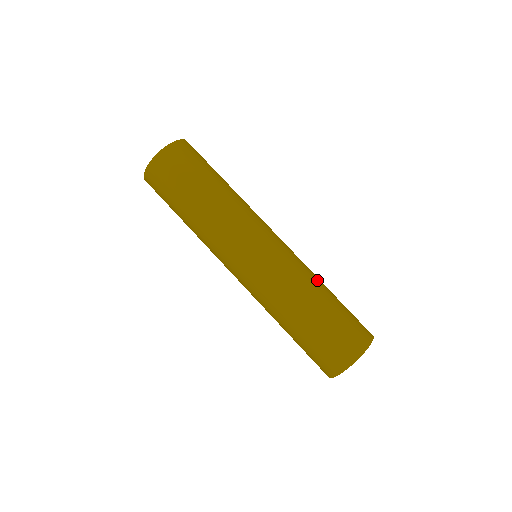
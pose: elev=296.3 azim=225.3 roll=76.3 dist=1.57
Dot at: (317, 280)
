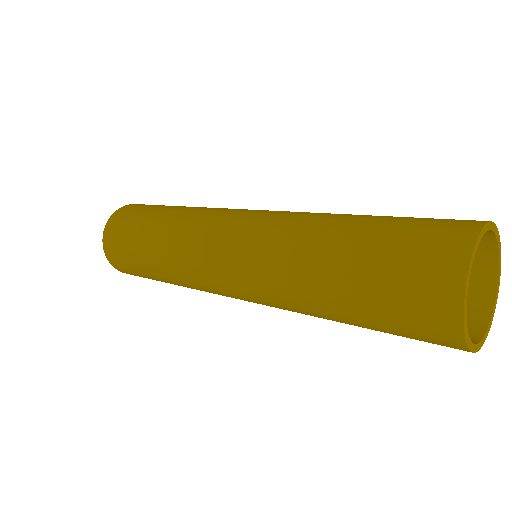
Dot at: (318, 228)
